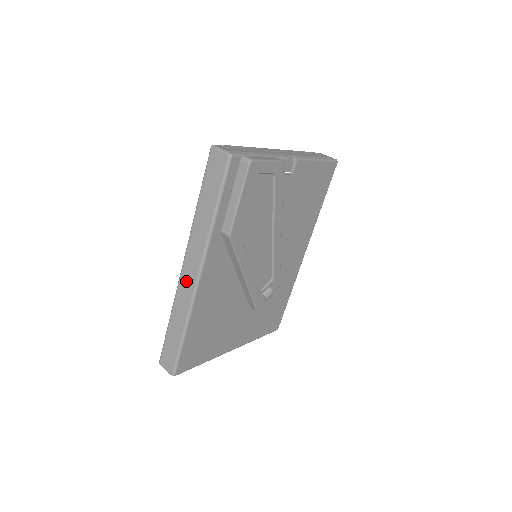
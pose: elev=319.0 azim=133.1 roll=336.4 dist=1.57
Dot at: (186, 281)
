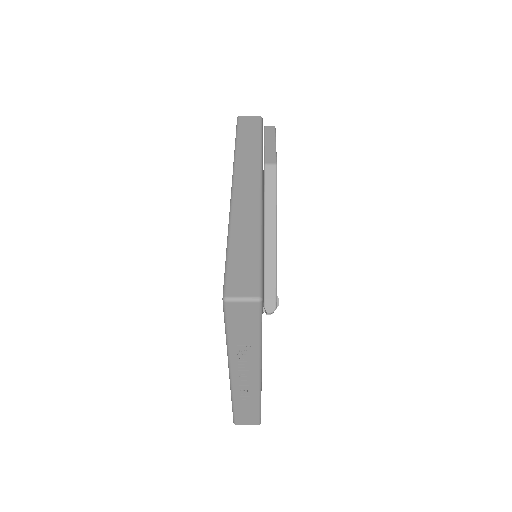
Dot at: (245, 194)
